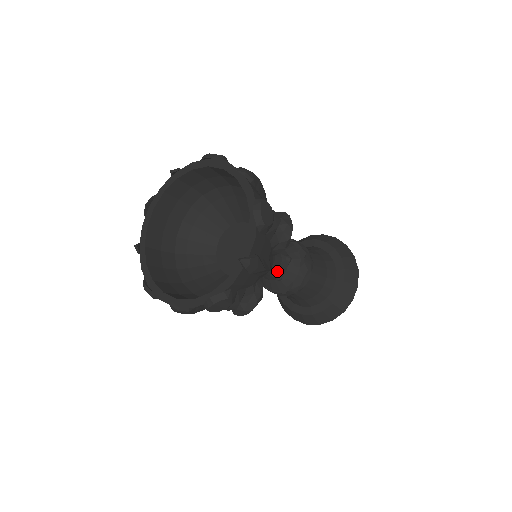
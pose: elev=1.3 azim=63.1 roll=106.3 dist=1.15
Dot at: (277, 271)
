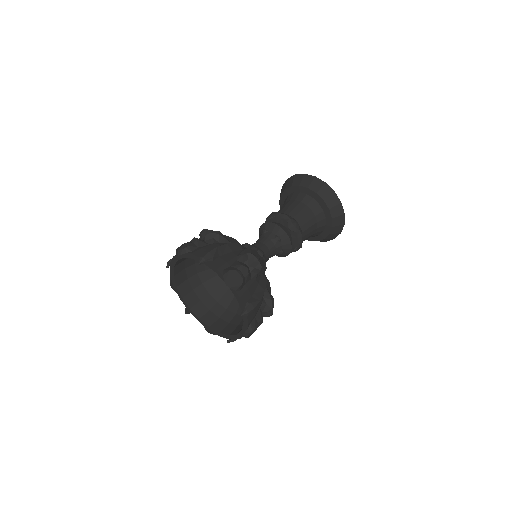
Dot at: occluded
